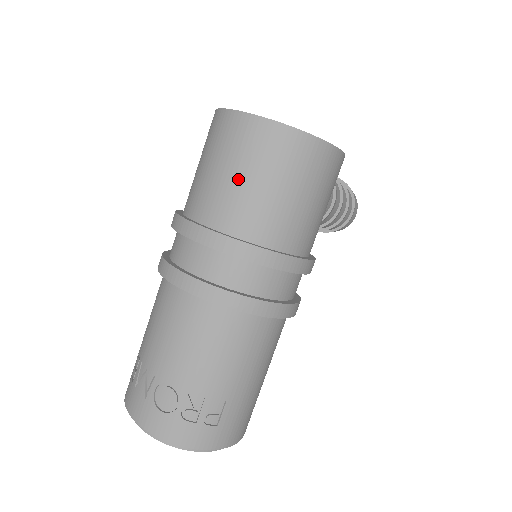
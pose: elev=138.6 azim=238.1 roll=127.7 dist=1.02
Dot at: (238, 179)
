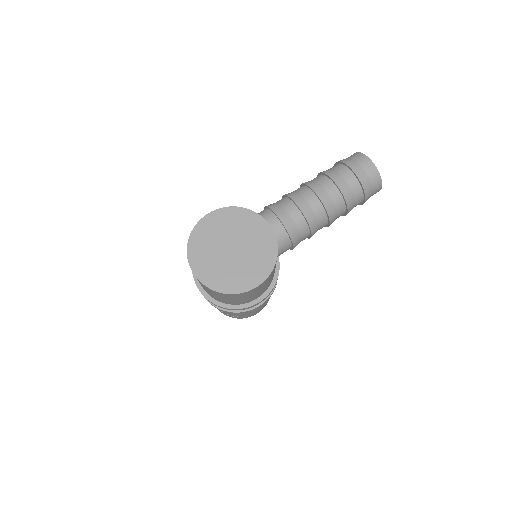
Dot at: (201, 285)
